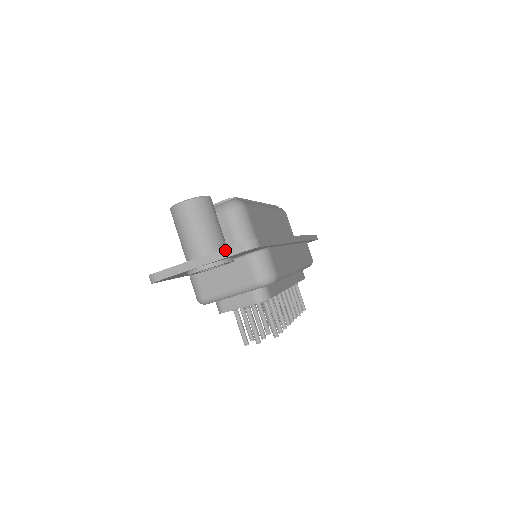
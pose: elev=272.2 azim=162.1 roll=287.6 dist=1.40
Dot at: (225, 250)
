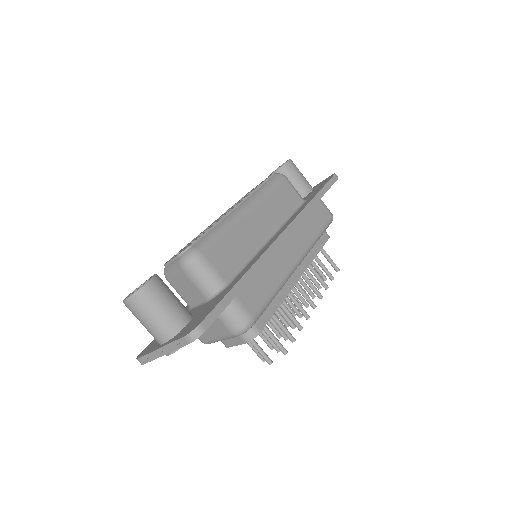
Dot at: (176, 342)
